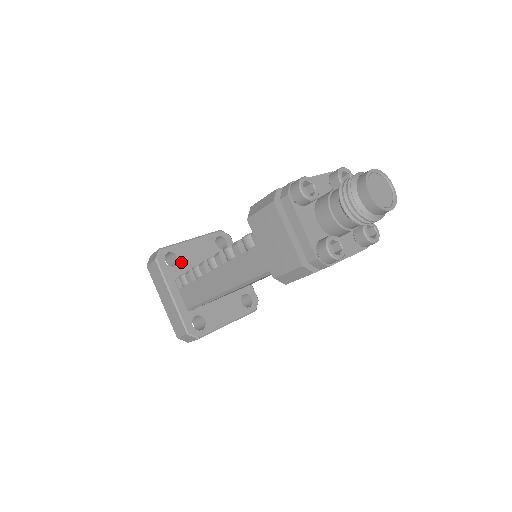
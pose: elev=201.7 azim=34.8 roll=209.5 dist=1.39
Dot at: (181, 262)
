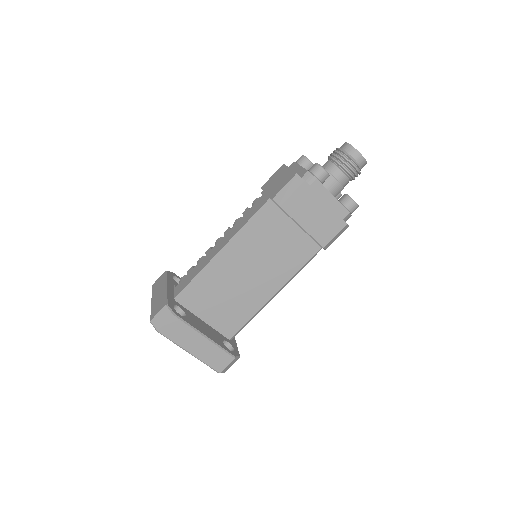
Dot at: occluded
